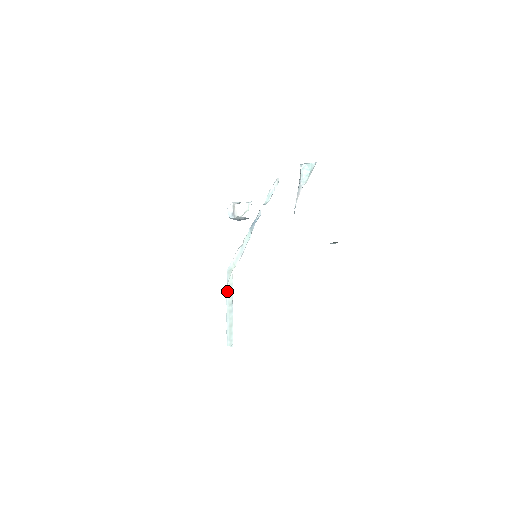
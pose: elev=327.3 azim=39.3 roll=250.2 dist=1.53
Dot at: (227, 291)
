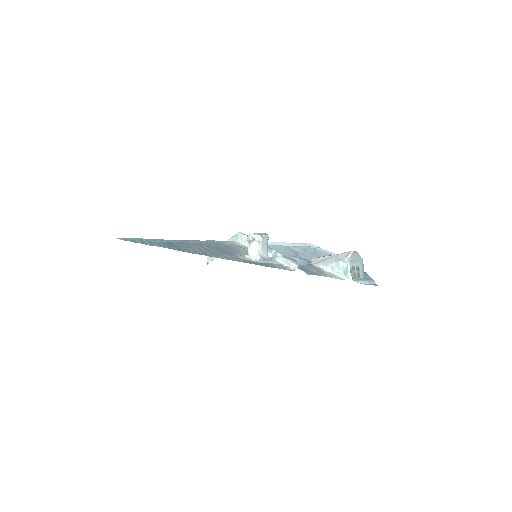
Dot at: (228, 240)
